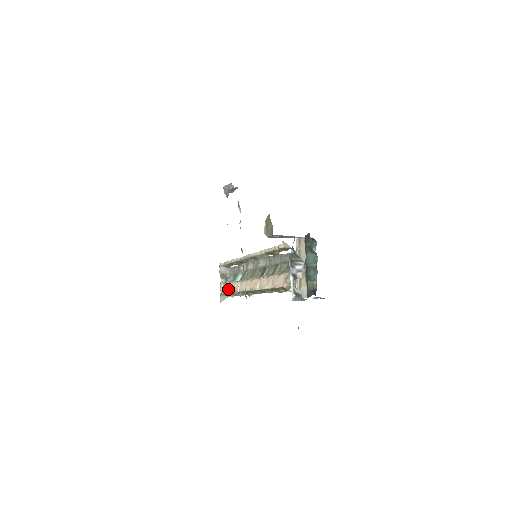
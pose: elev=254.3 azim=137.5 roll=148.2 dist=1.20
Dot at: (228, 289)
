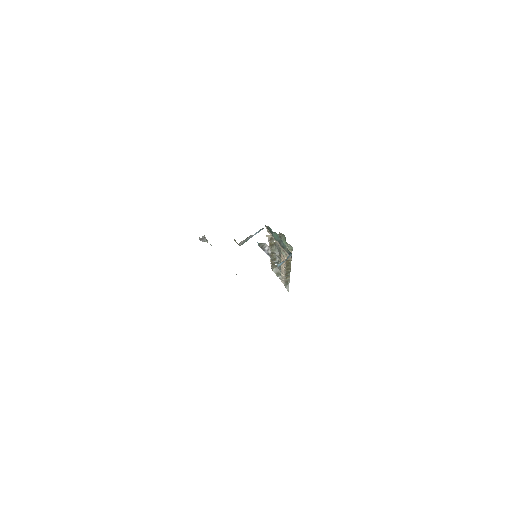
Dot at: (283, 280)
